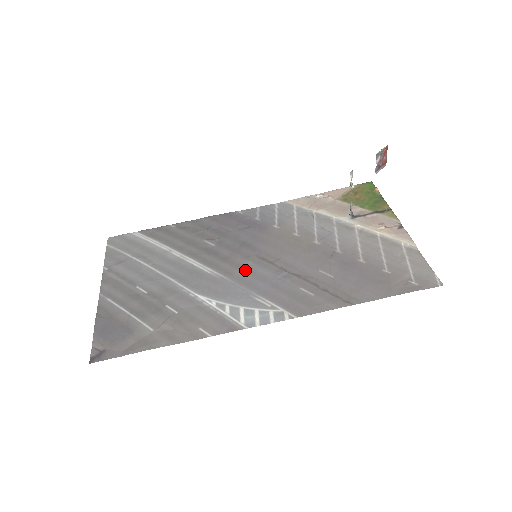
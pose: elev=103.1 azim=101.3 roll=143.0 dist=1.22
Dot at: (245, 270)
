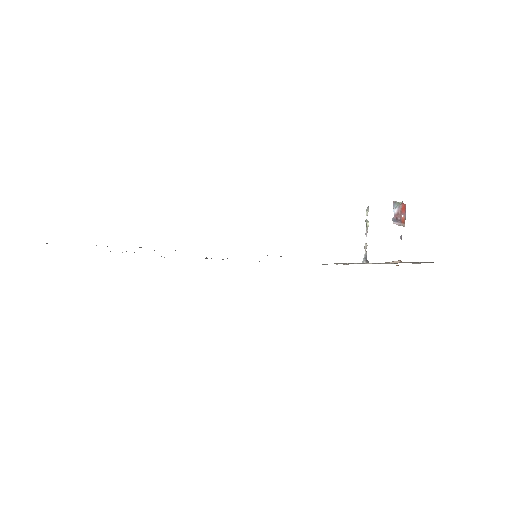
Dot at: occluded
